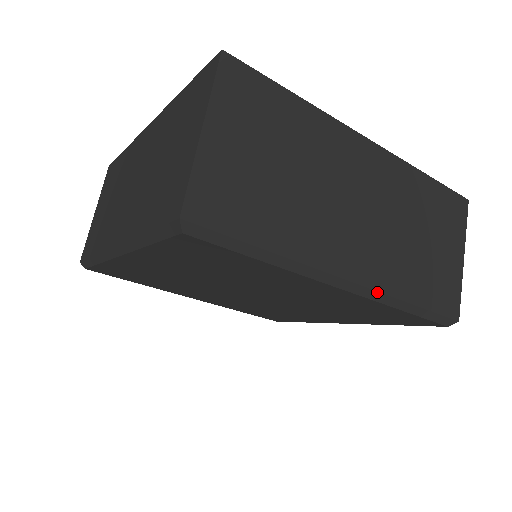
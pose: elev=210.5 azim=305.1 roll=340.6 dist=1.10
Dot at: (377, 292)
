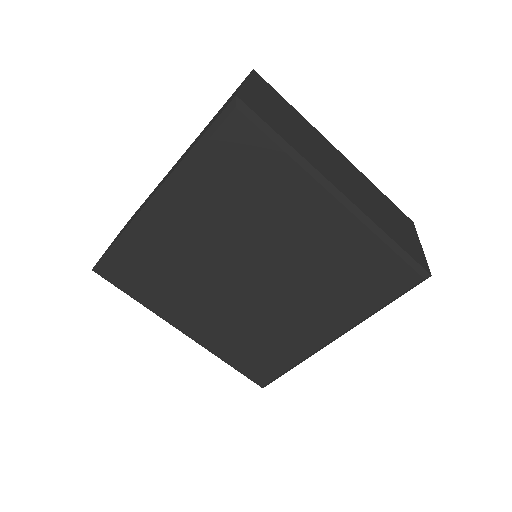
Dot at: (364, 214)
